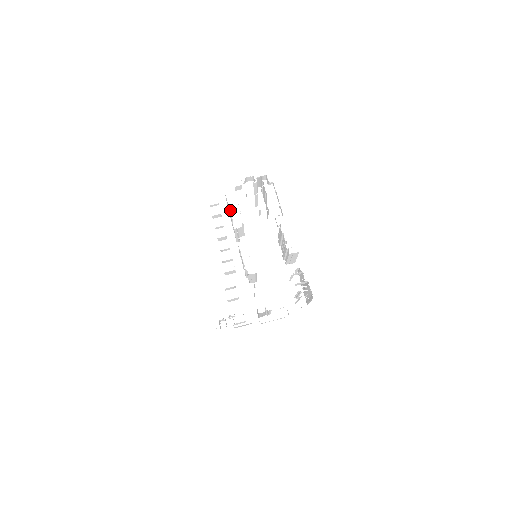
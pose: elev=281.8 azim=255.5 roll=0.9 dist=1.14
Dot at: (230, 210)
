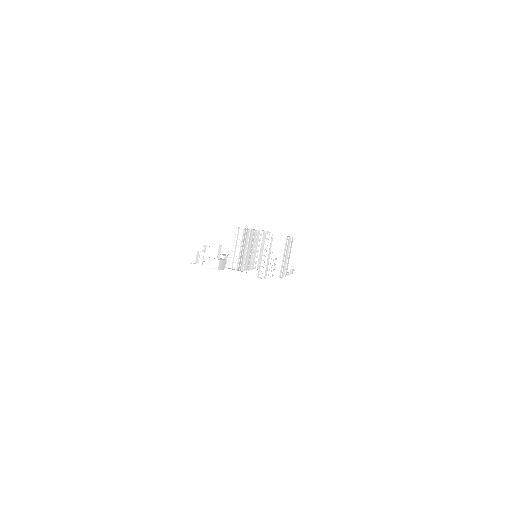
Dot at: occluded
